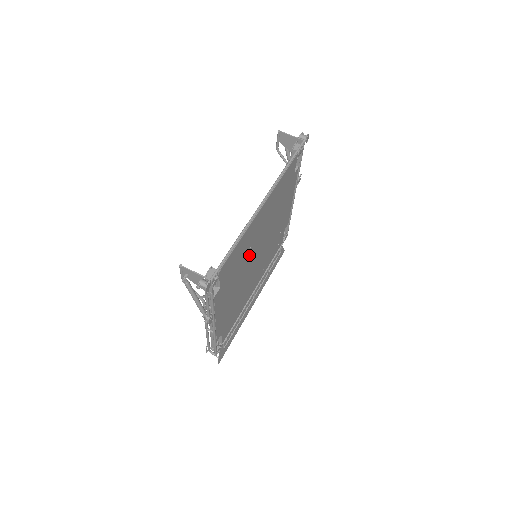
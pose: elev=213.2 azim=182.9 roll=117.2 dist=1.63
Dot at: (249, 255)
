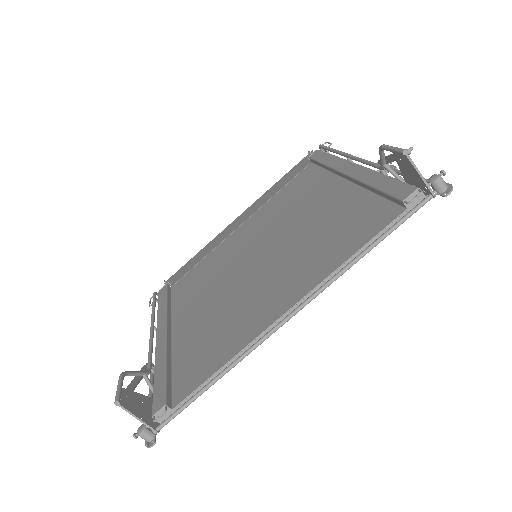
Dot at: occluded
